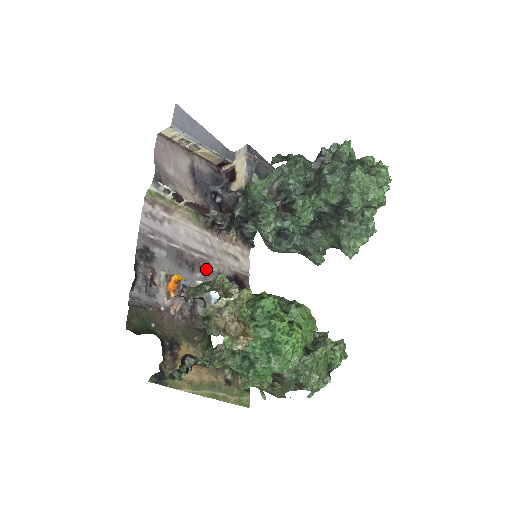
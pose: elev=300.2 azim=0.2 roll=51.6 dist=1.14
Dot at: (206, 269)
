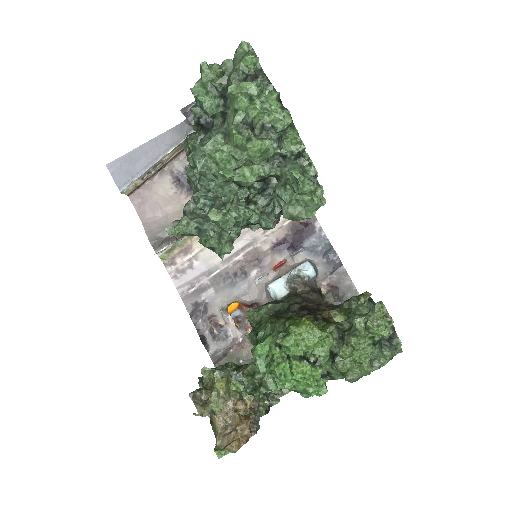
Dot at: (257, 259)
